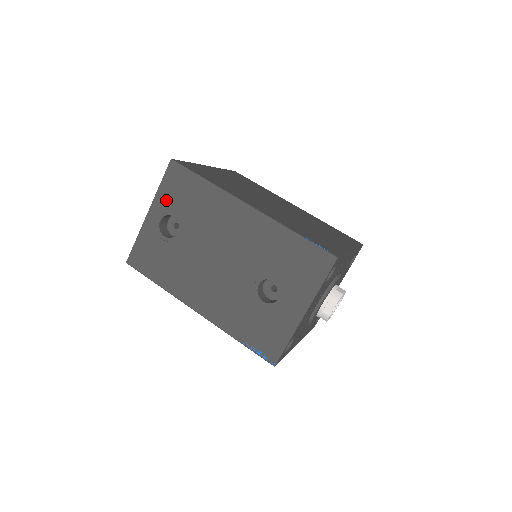
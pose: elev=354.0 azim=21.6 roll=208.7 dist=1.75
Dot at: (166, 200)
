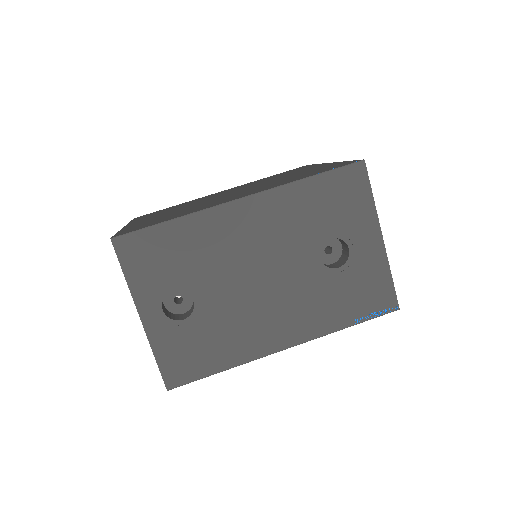
Dot at: (148, 284)
